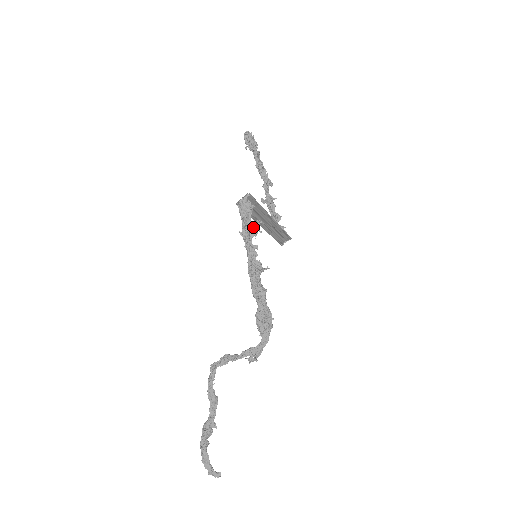
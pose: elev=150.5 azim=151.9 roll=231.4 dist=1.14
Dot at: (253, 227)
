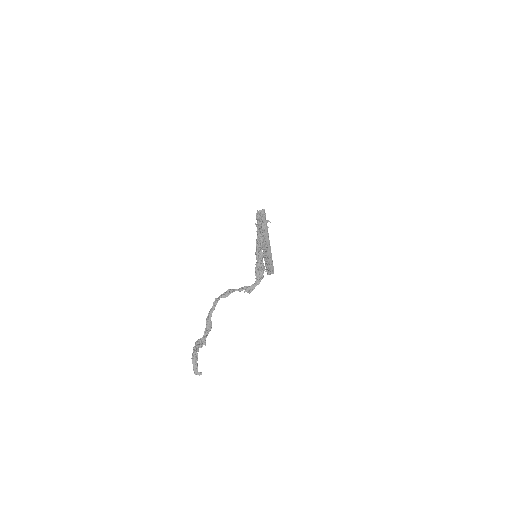
Dot at: (263, 224)
